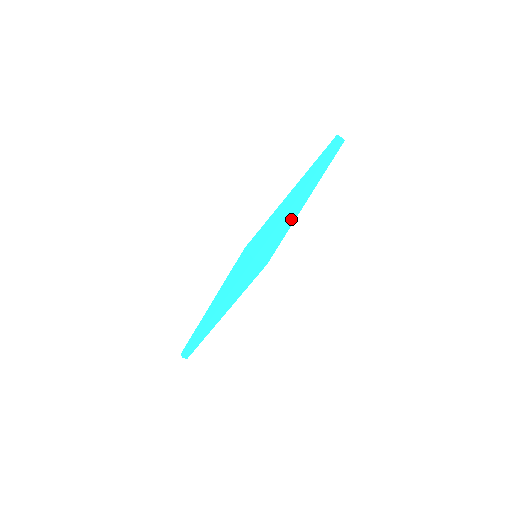
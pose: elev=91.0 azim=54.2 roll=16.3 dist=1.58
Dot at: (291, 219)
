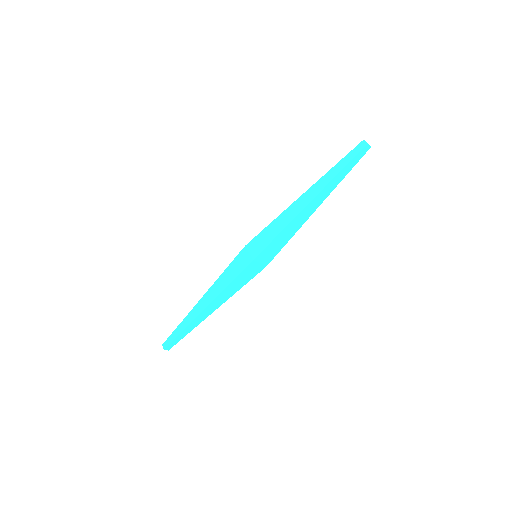
Dot at: (299, 223)
